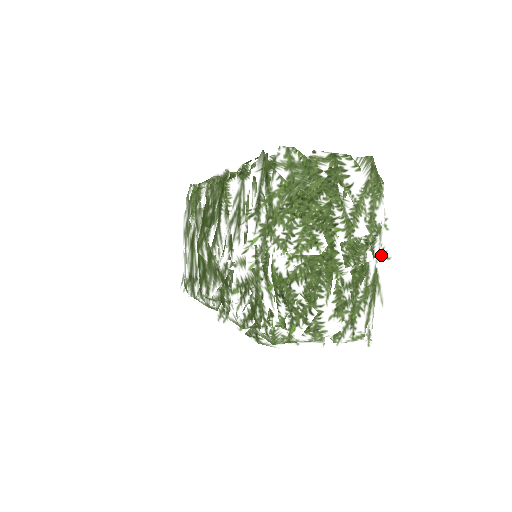
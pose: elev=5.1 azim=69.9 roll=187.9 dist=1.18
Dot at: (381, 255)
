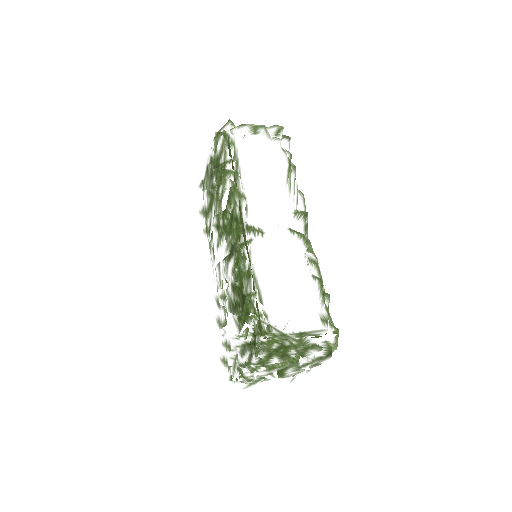
Dot at: occluded
